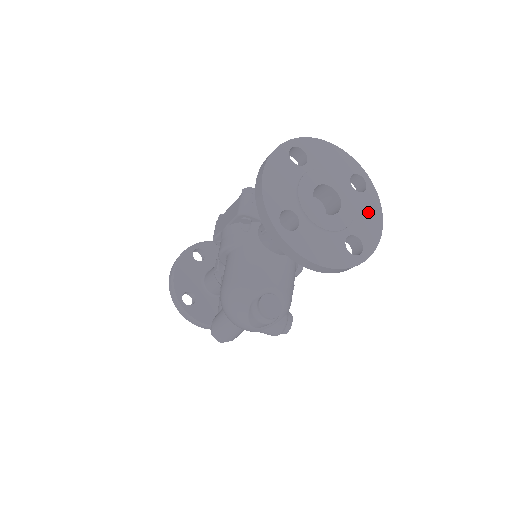
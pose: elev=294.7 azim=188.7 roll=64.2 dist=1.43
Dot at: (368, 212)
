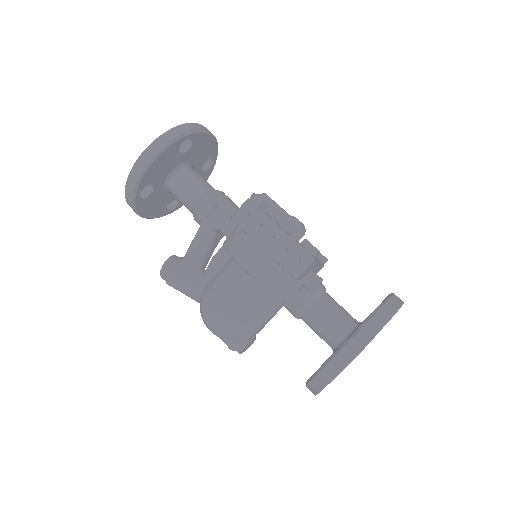
Dot at: occluded
